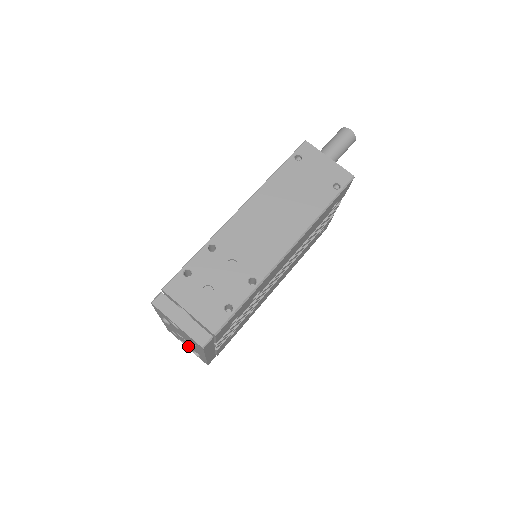
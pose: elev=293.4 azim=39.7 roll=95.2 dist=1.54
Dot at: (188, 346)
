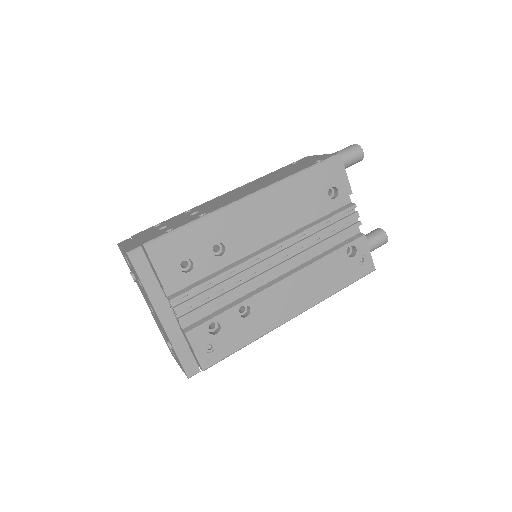
Dot at: occluded
